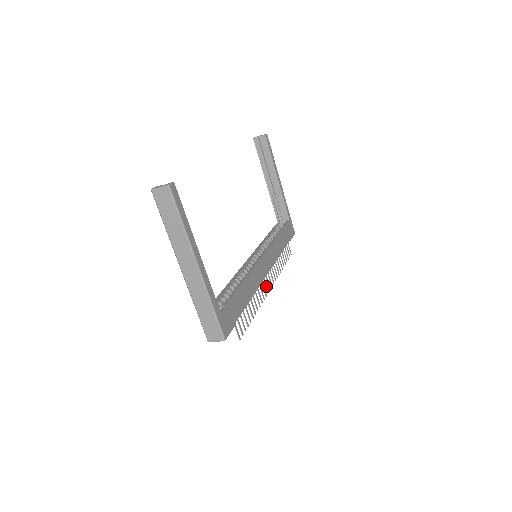
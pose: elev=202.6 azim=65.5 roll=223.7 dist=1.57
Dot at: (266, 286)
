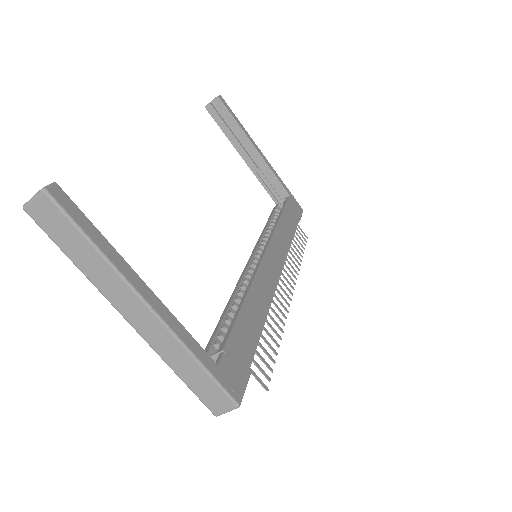
Dot at: (284, 292)
